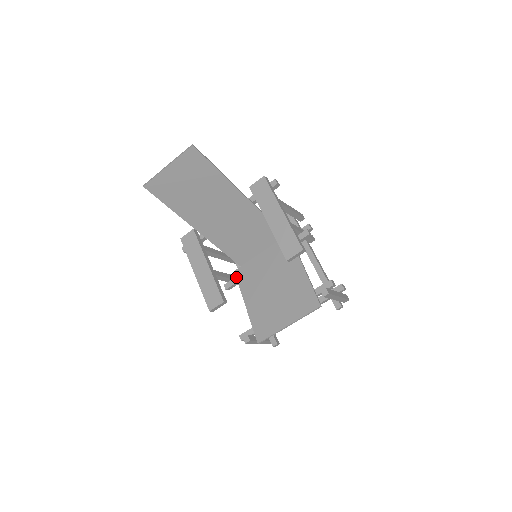
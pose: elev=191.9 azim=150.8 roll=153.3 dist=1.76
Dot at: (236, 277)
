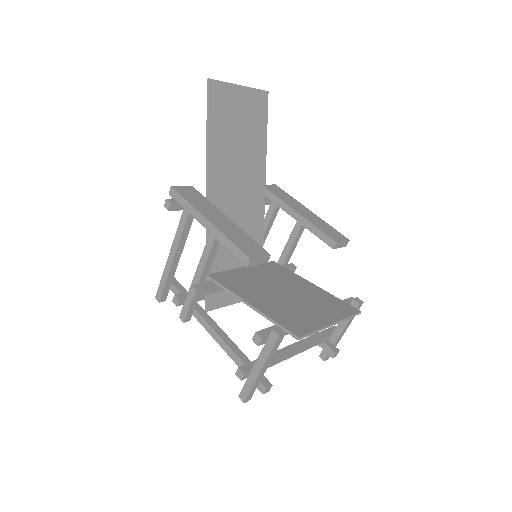
Dot at: (215, 279)
